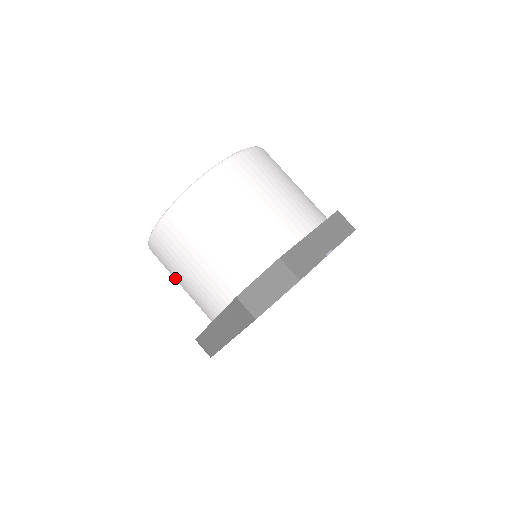
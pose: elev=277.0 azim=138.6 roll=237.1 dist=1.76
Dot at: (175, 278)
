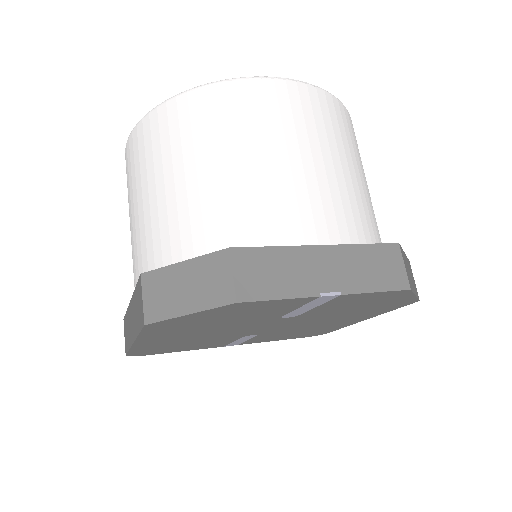
Dot at: occluded
